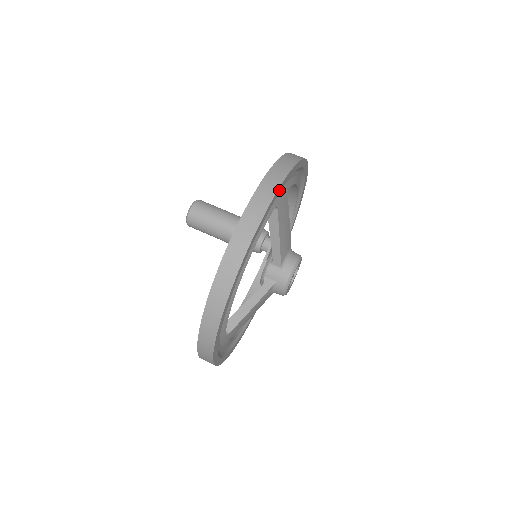
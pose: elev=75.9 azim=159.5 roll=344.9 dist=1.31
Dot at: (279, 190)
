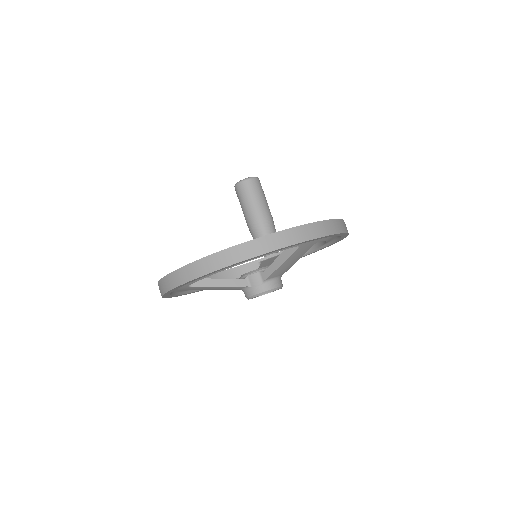
Dot at: (312, 240)
